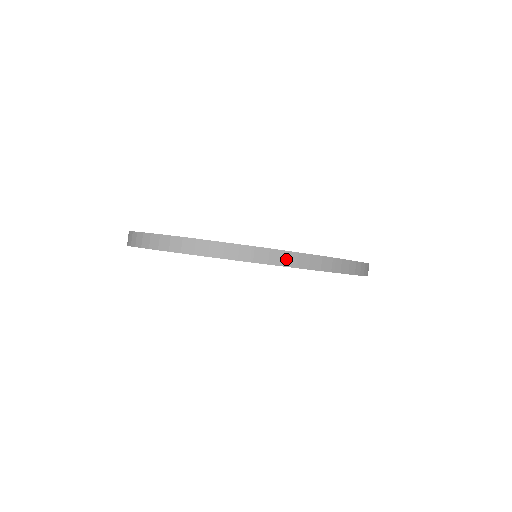
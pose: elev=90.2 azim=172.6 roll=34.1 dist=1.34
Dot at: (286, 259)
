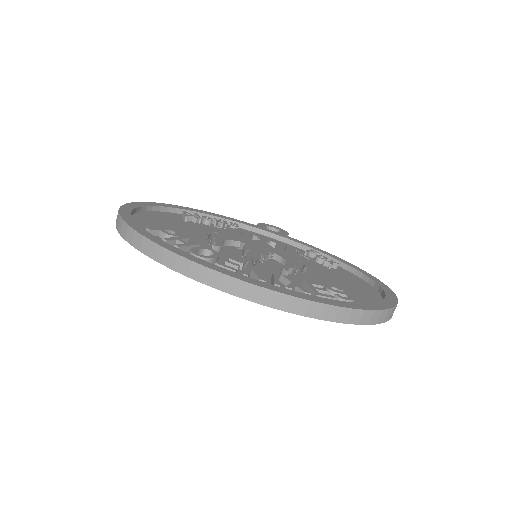
Dot at: (193, 271)
